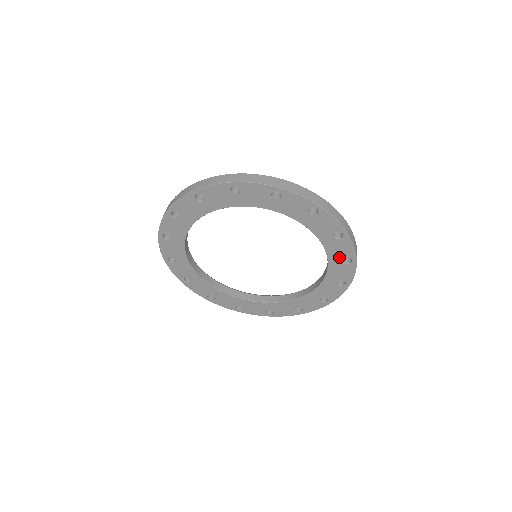
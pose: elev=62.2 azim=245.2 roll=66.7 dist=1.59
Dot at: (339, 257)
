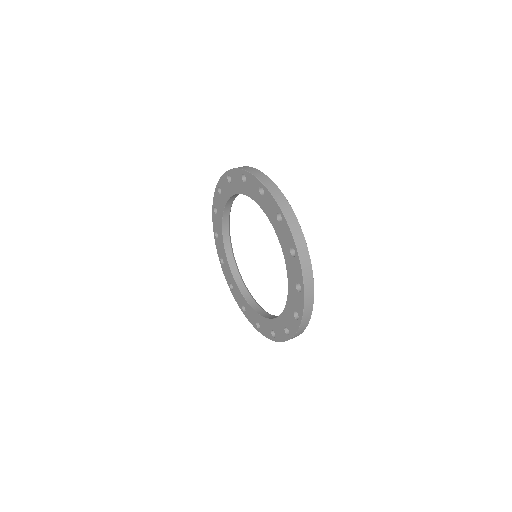
Dot at: (294, 280)
